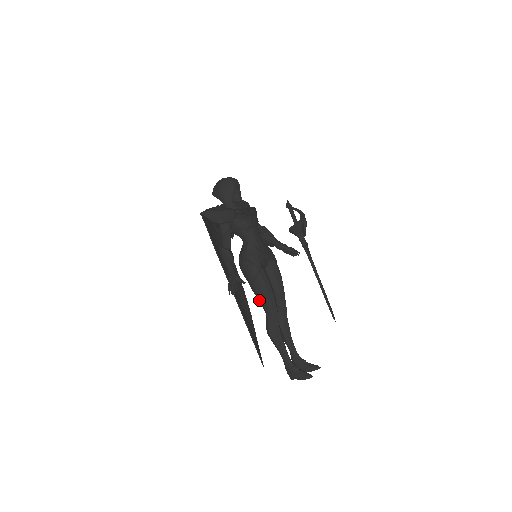
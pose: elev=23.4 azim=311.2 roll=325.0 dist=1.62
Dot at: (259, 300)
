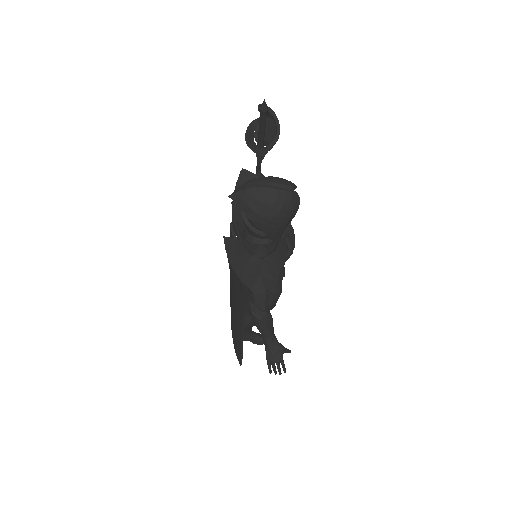
Dot at: occluded
